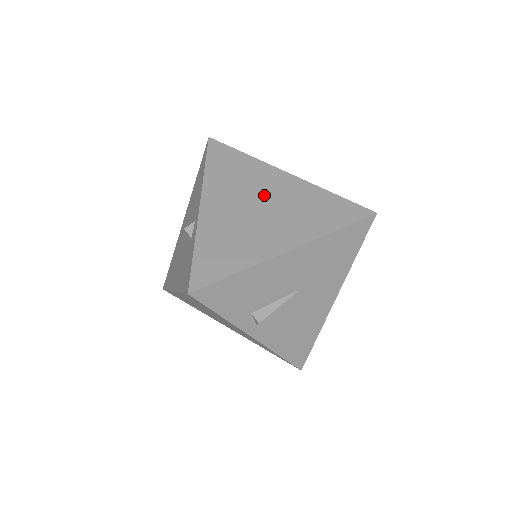
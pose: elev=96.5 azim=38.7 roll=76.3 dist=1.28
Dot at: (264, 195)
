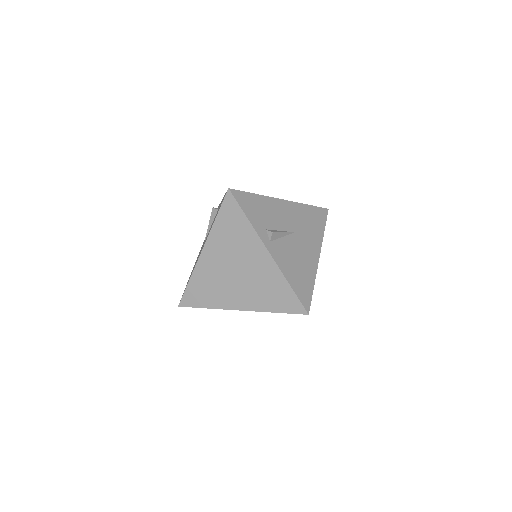
Dot at: occluded
